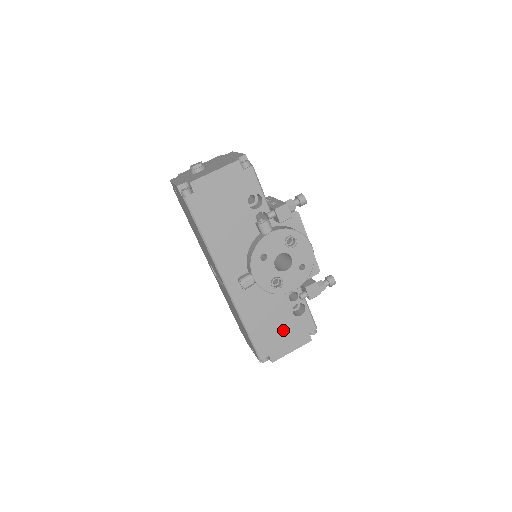
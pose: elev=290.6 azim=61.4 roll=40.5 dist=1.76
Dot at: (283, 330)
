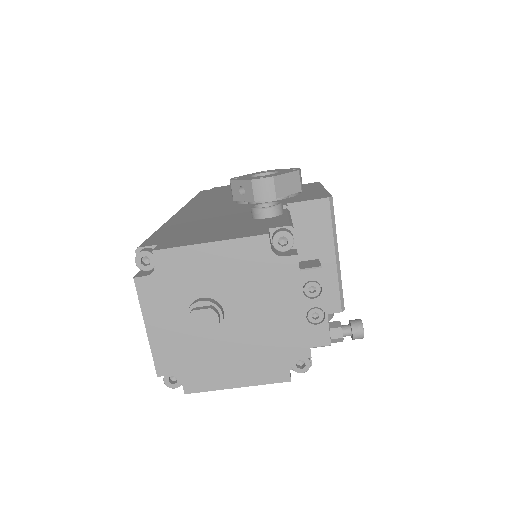
Dot at: occluded
